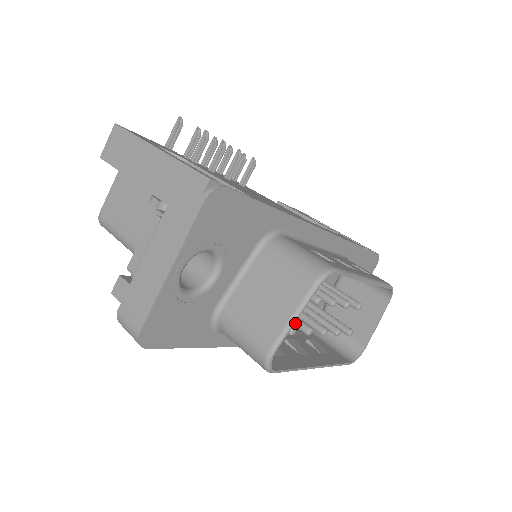
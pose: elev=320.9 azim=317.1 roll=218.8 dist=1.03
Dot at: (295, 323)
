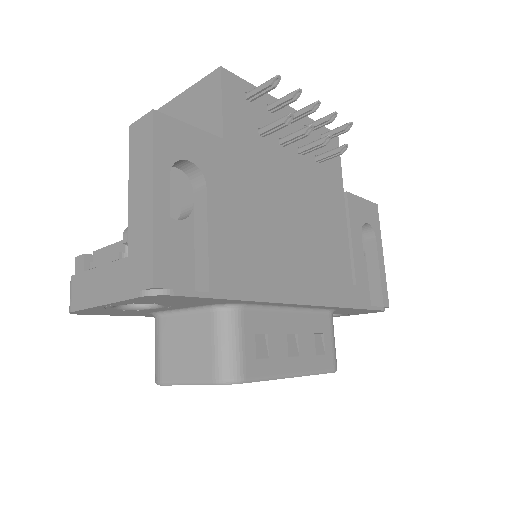
Dot at: occluded
